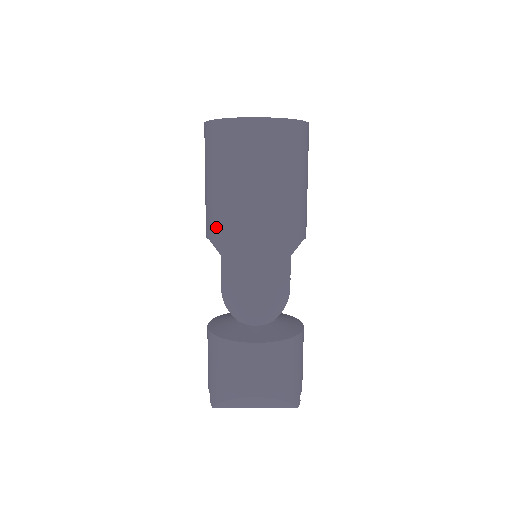
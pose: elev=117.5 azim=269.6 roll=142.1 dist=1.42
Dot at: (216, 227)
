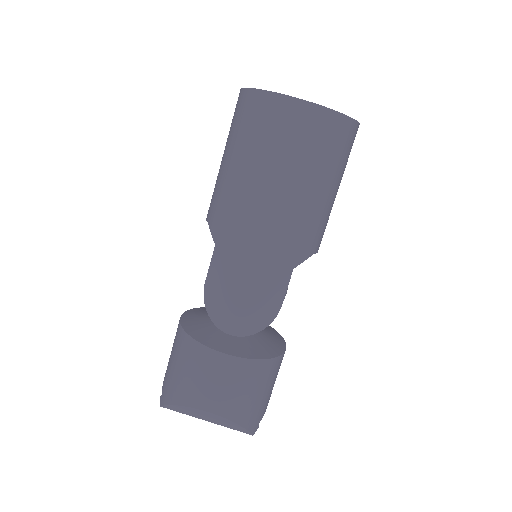
Dot at: (219, 212)
